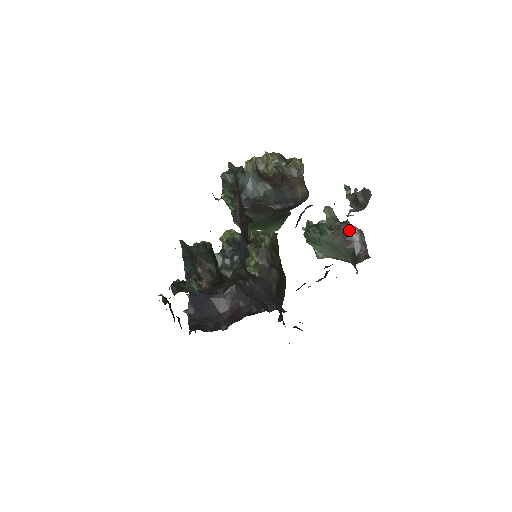
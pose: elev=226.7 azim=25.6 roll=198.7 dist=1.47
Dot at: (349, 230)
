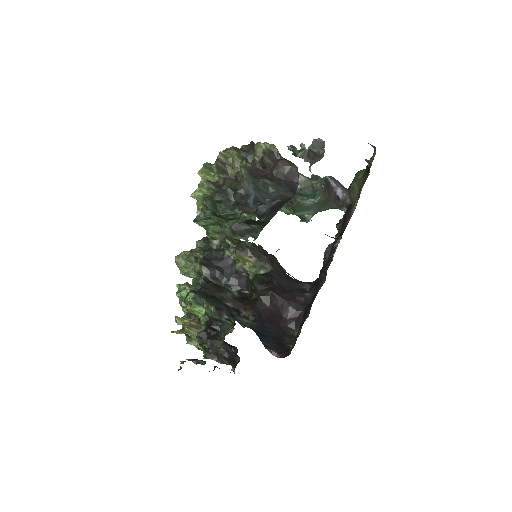
Dot at: (326, 181)
